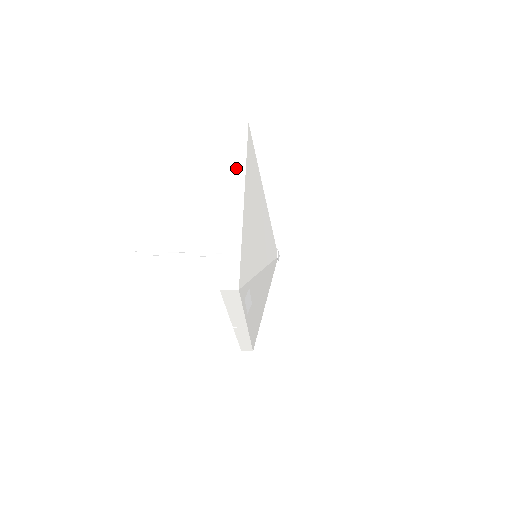
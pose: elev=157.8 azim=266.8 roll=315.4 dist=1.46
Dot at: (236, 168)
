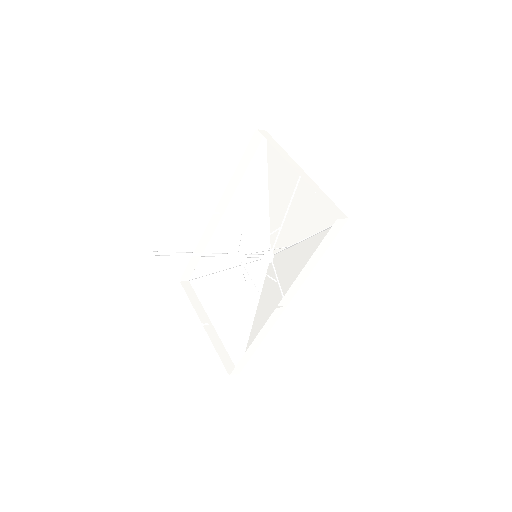
Dot at: (283, 153)
